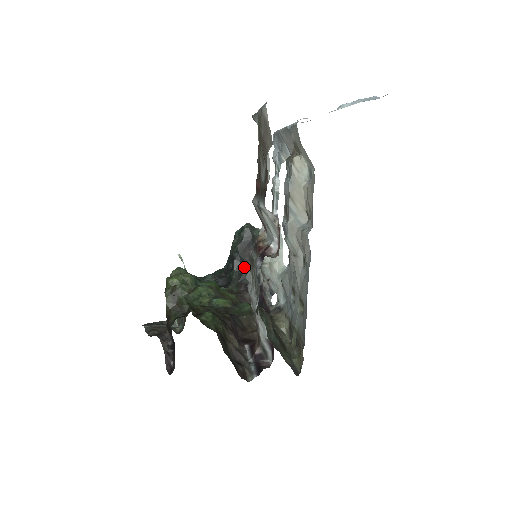
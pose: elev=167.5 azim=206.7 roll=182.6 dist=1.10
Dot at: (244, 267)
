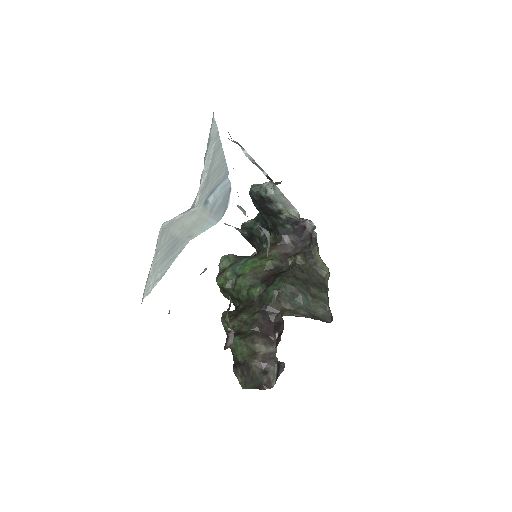
Dot at: (272, 218)
